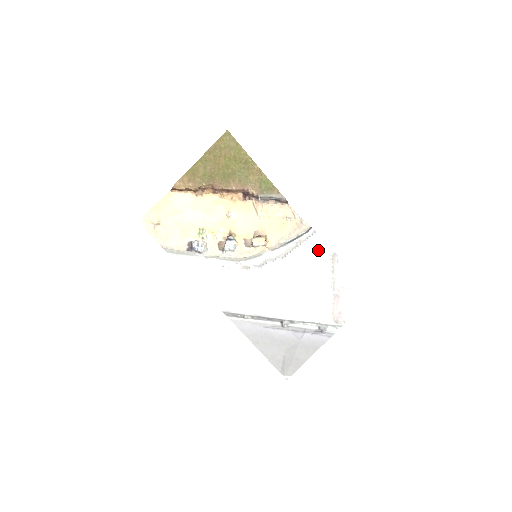
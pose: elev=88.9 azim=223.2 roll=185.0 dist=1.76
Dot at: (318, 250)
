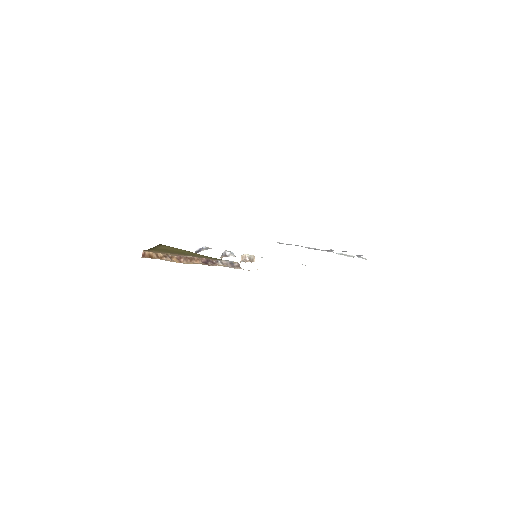
Dot at: occluded
